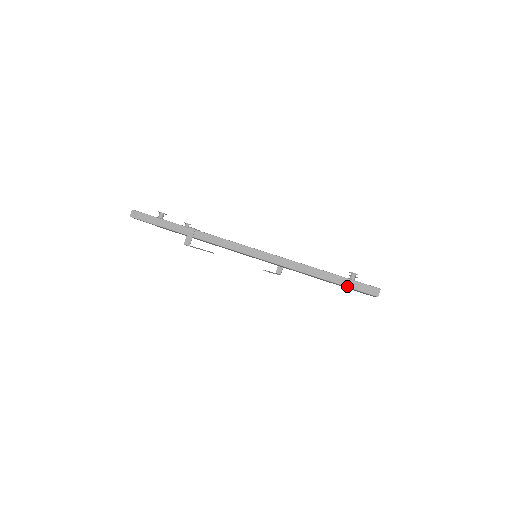
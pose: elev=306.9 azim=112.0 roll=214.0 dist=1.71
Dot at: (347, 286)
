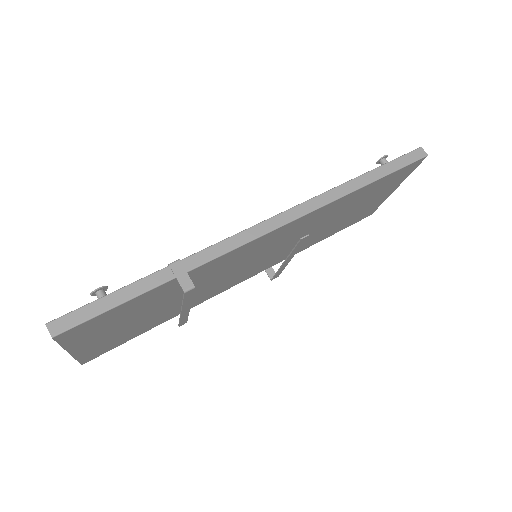
Dot at: (397, 169)
